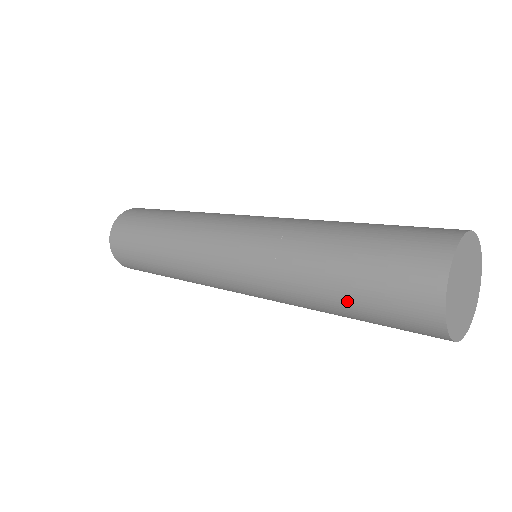
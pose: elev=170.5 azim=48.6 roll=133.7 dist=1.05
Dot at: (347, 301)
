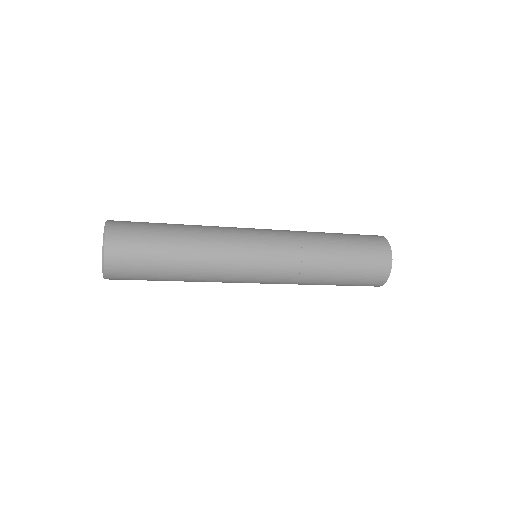
Dot at: (347, 256)
